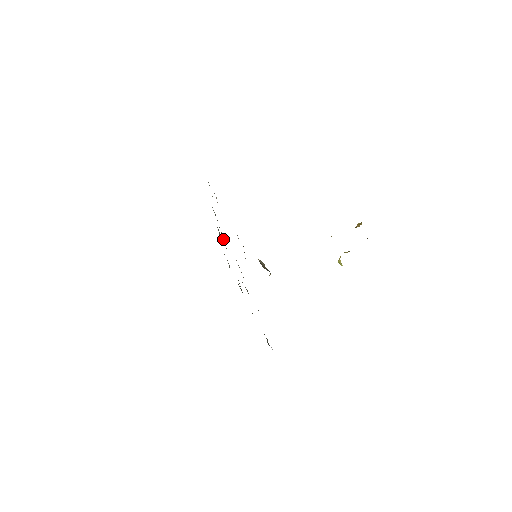
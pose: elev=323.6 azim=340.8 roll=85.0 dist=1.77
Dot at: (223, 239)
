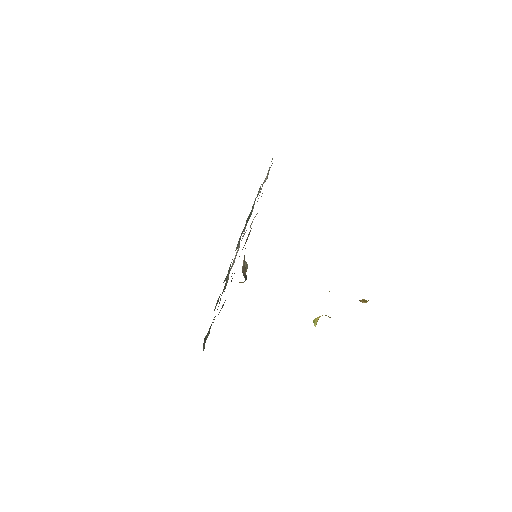
Dot at: (248, 219)
